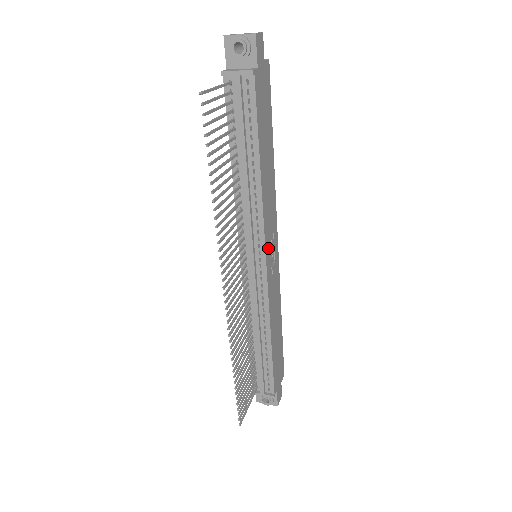
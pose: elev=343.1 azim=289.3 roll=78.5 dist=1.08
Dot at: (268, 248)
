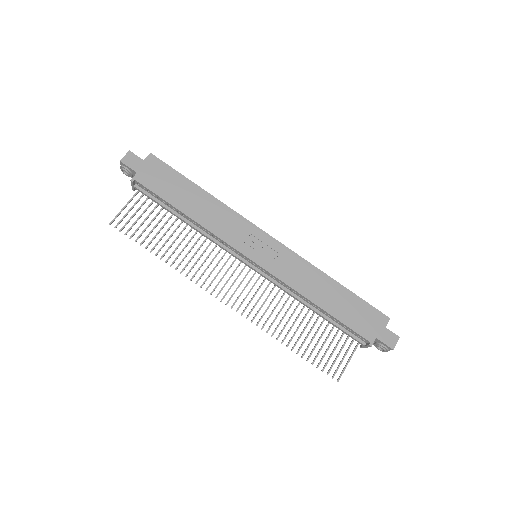
Dot at: (248, 249)
